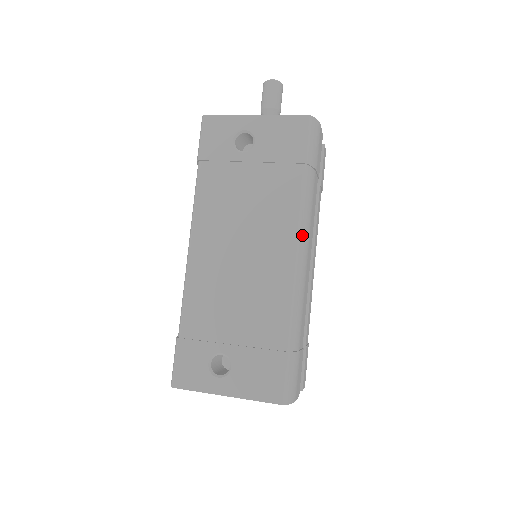
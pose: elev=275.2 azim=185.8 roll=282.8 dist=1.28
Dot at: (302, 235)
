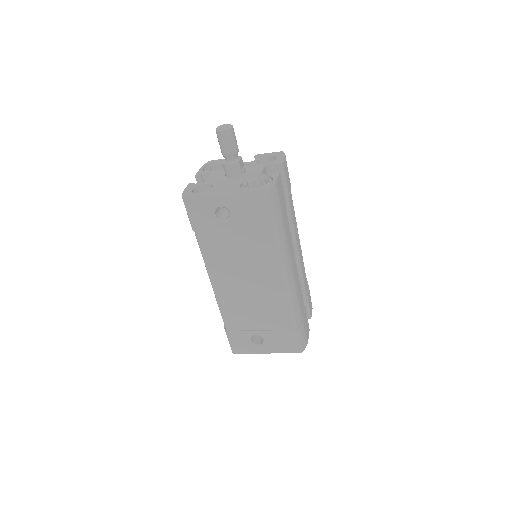
Dot at: (285, 266)
